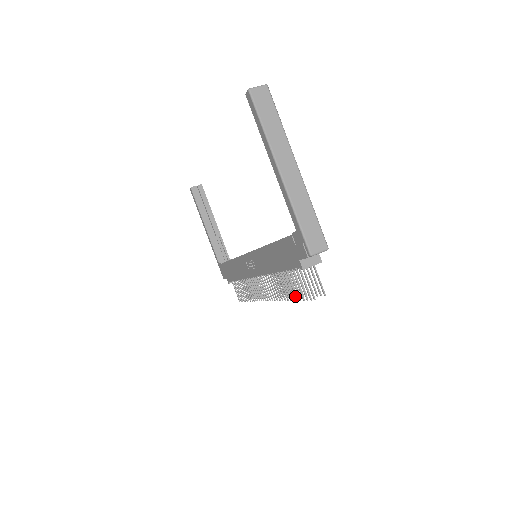
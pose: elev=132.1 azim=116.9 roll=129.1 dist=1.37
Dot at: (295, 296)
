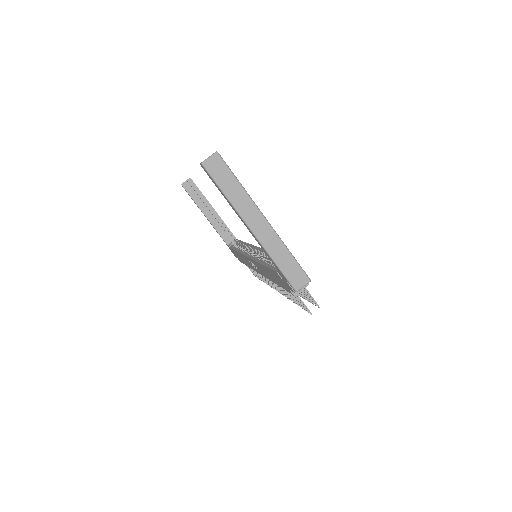
Dot at: (296, 303)
